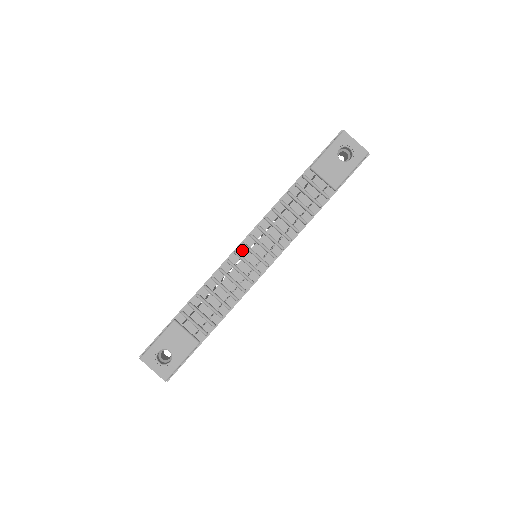
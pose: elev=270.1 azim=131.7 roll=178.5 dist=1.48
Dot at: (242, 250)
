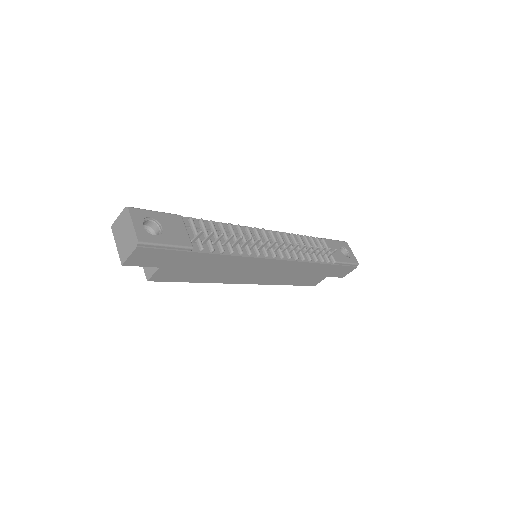
Dot at: (259, 233)
